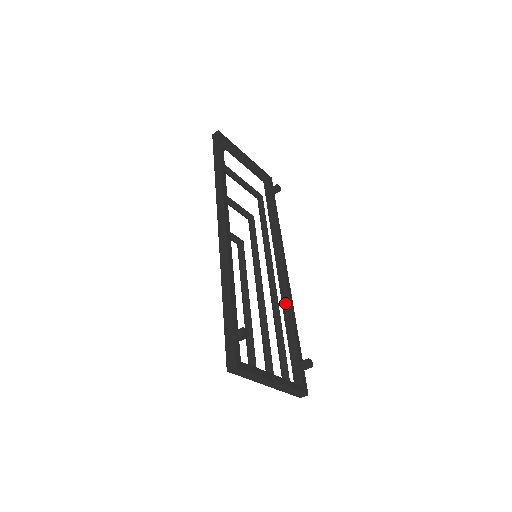
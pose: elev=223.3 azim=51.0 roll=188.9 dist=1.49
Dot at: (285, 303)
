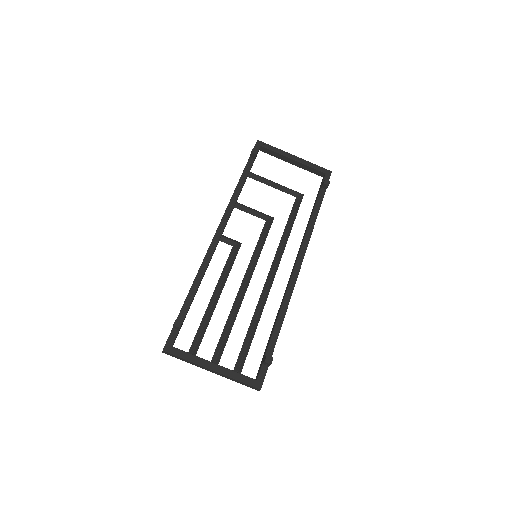
Dot at: (282, 301)
